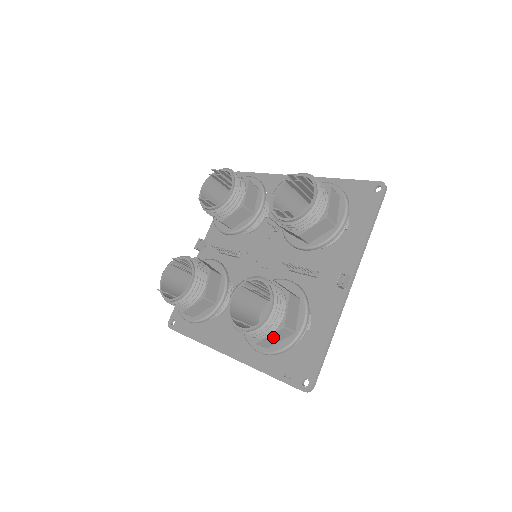
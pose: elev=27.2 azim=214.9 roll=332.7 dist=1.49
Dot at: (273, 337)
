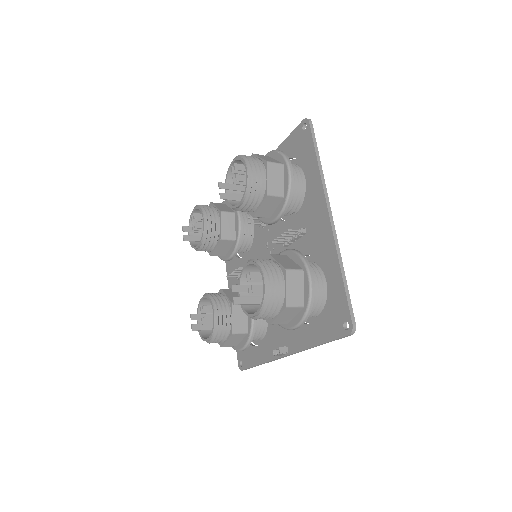
Dot at: occluded
